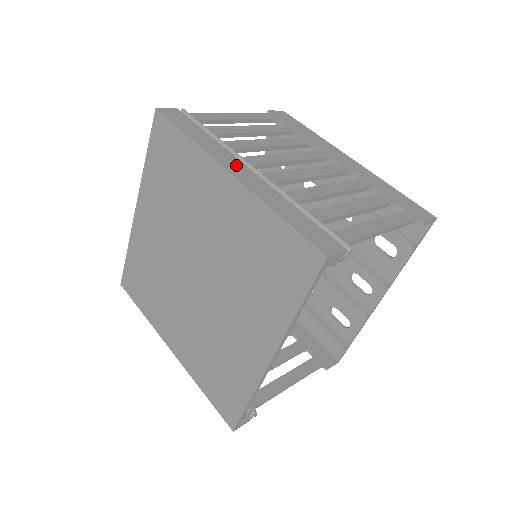
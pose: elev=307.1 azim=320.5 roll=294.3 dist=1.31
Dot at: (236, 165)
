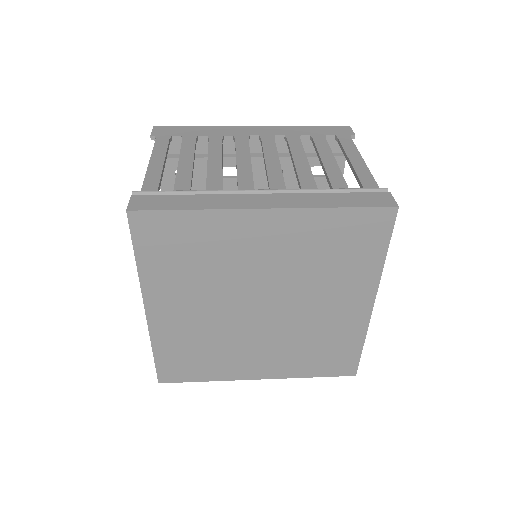
Dot at: (254, 199)
